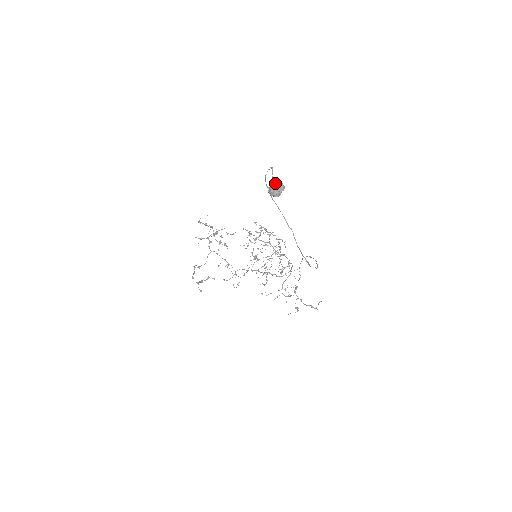
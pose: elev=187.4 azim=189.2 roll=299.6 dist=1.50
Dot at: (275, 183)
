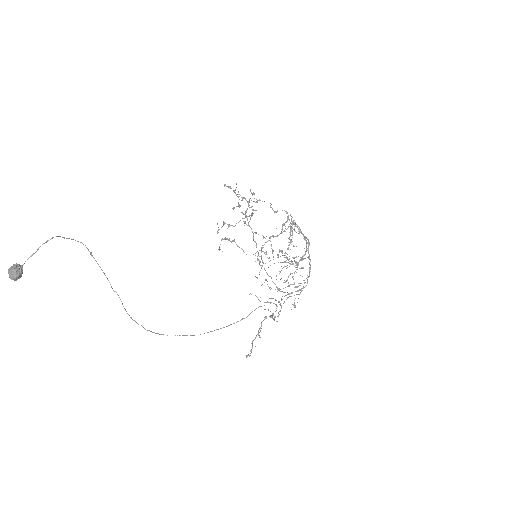
Dot at: (10, 267)
